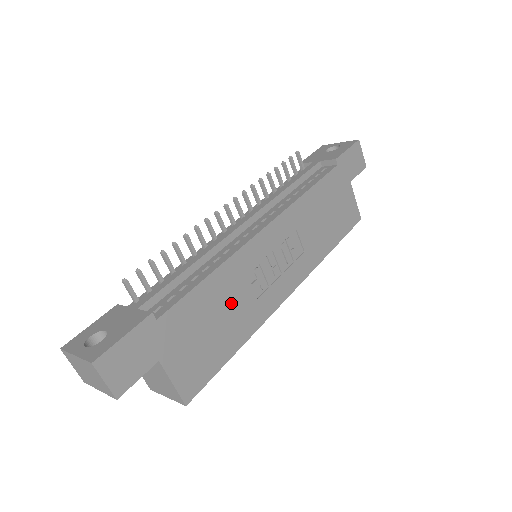
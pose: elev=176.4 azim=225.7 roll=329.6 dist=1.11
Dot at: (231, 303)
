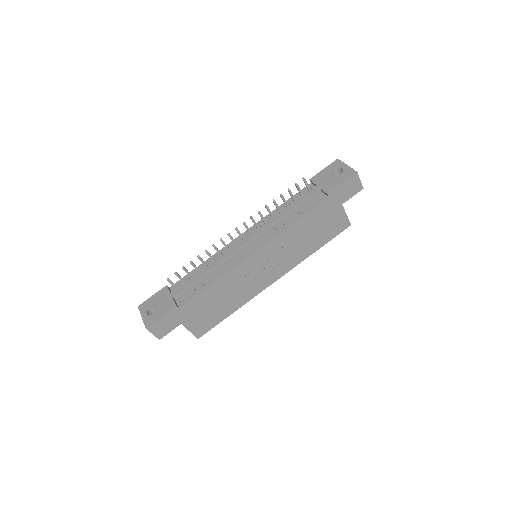
Dot at: (227, 294)
